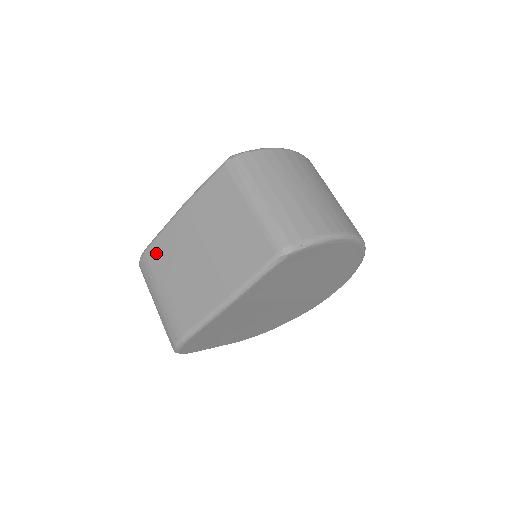
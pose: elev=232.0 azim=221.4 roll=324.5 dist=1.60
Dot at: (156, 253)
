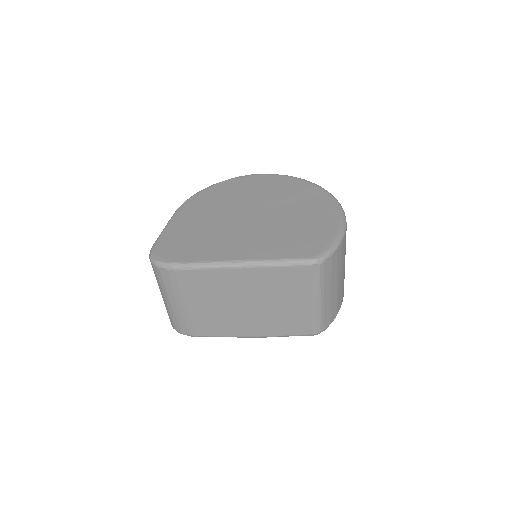
Dot at: (192, 279)
